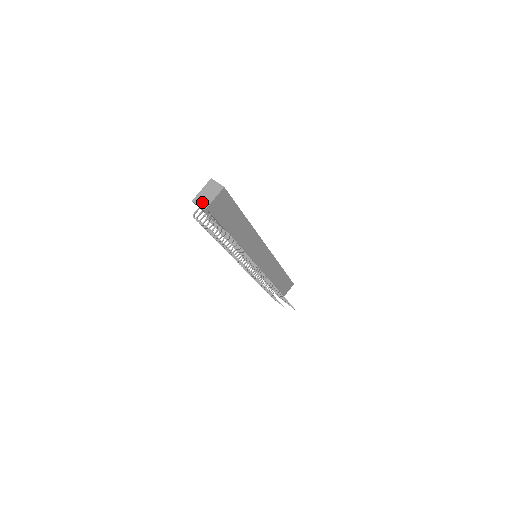
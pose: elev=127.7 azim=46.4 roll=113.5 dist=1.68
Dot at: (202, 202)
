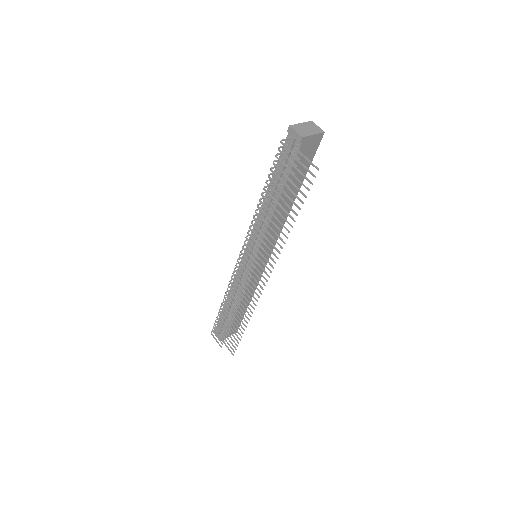
Dot at: (301, 131)
